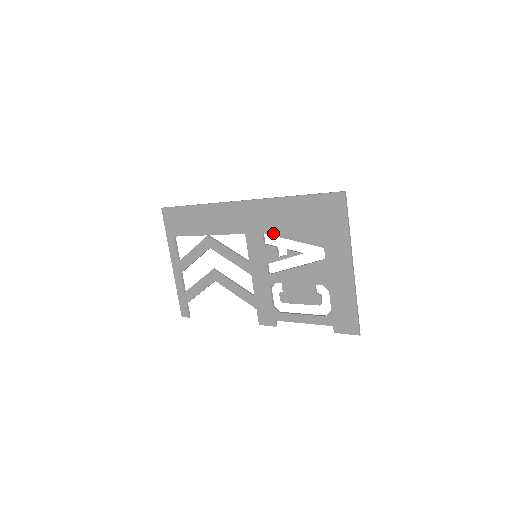
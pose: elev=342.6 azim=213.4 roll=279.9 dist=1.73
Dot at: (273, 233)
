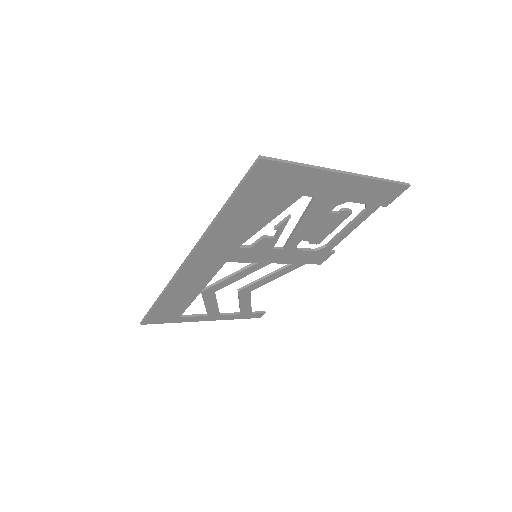
Dot at: (246, 238)
